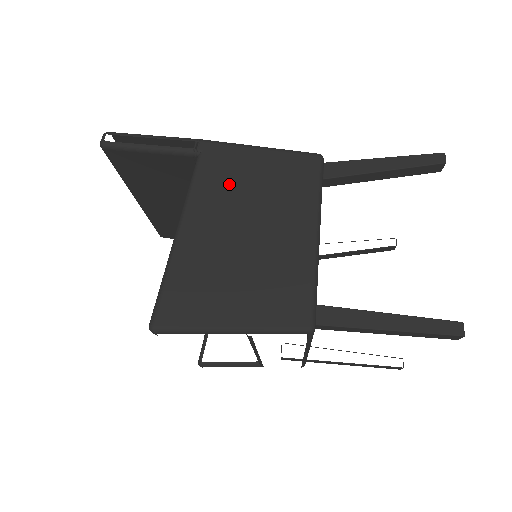
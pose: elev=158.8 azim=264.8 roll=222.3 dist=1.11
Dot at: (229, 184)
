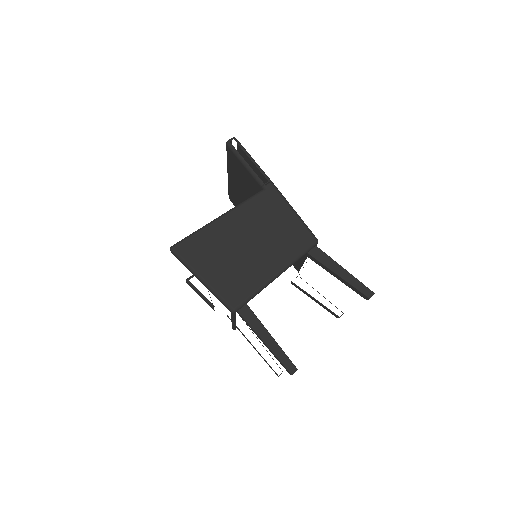
Dot at: (263, 216)
